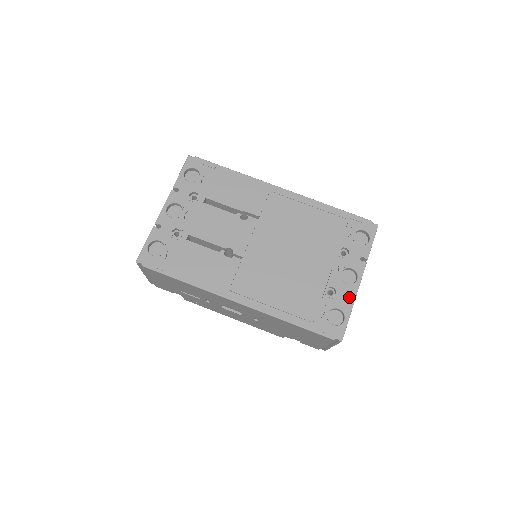
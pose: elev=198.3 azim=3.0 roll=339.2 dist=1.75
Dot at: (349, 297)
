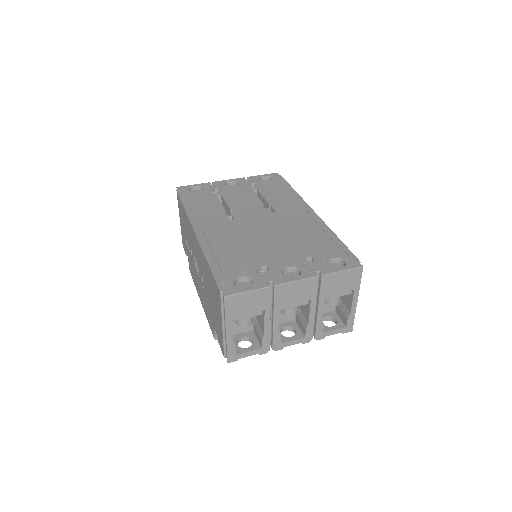
Dot at: (273, 285)
